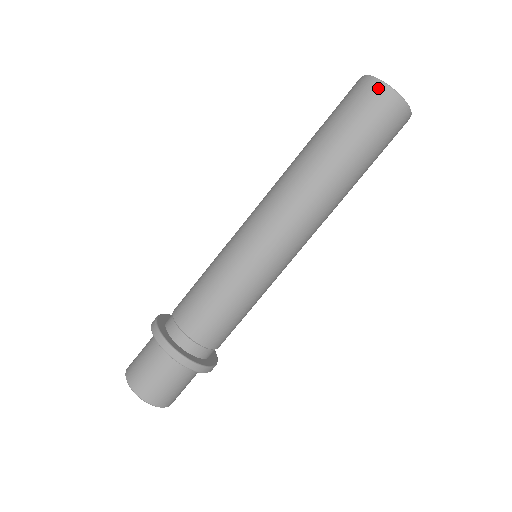
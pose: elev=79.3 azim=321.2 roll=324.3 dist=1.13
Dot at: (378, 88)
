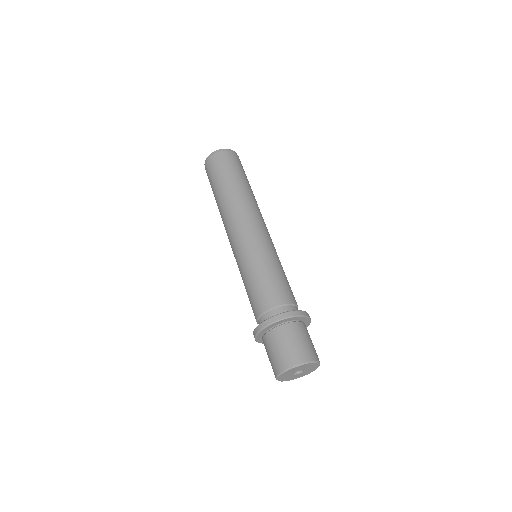
Dot at: (209, 158)
